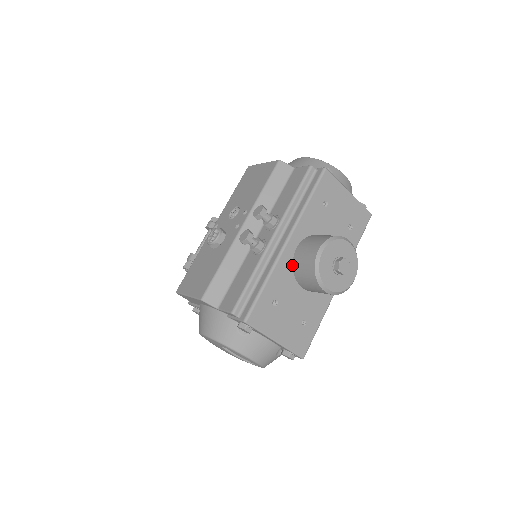
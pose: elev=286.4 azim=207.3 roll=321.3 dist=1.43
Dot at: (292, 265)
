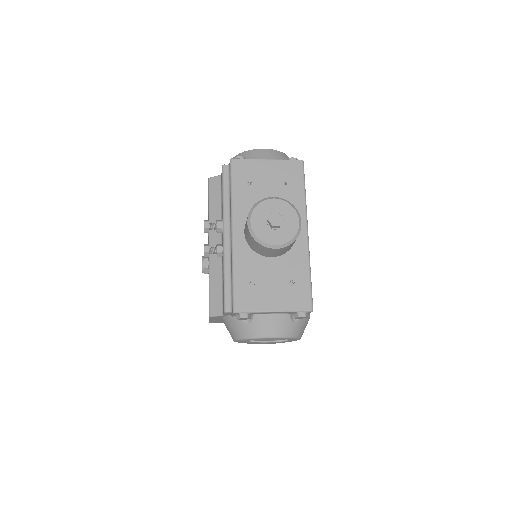
Dot at: (249, 246)
